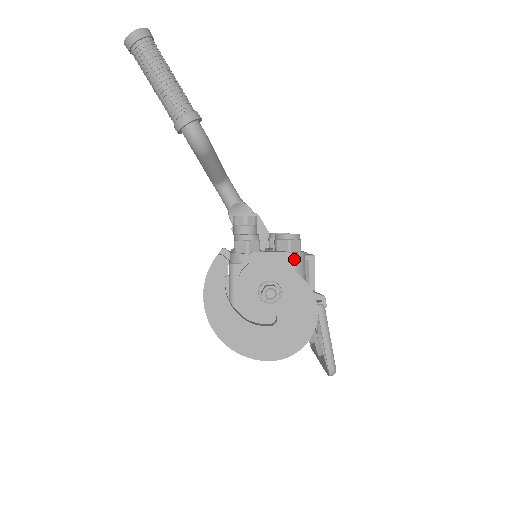
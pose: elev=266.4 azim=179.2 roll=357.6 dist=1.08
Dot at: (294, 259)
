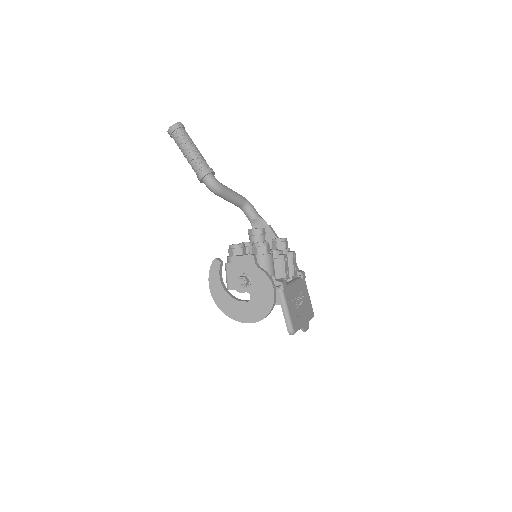
Dot at: (260, 259)
